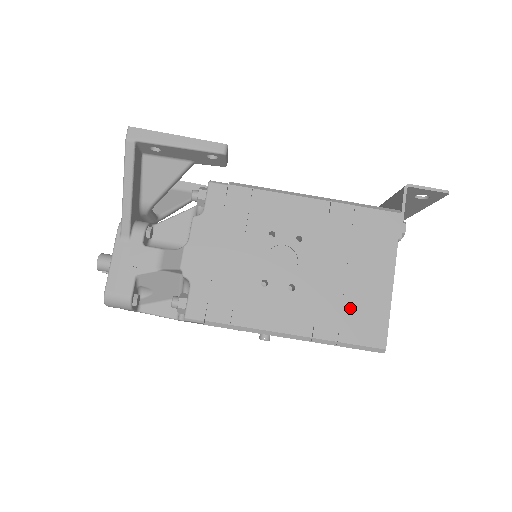
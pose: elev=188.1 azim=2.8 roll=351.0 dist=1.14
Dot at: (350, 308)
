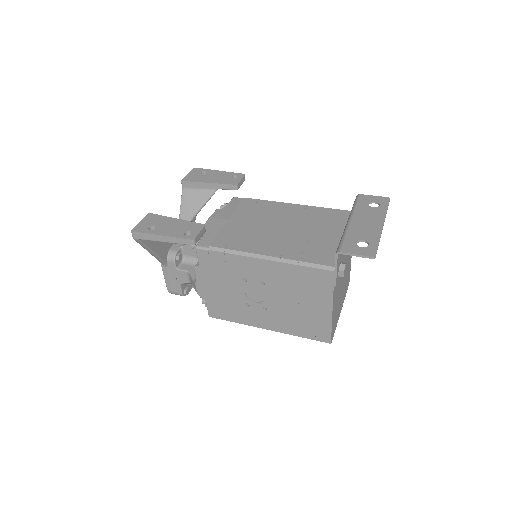
Dot at: (304, 322)
